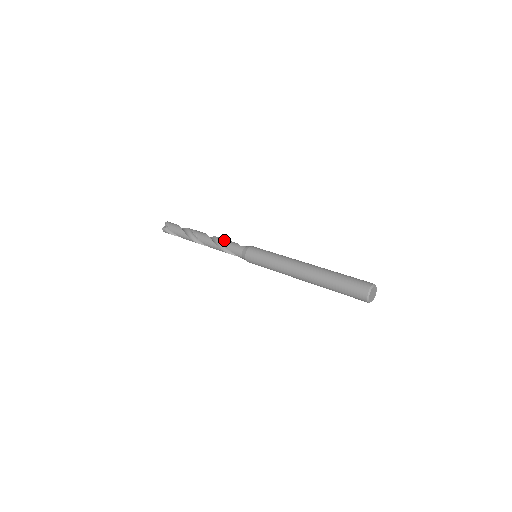
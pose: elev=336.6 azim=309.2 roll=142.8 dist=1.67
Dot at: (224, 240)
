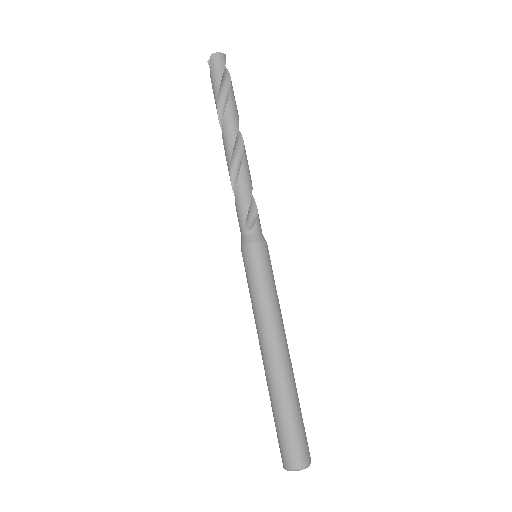
Dot at: (238, 189)
